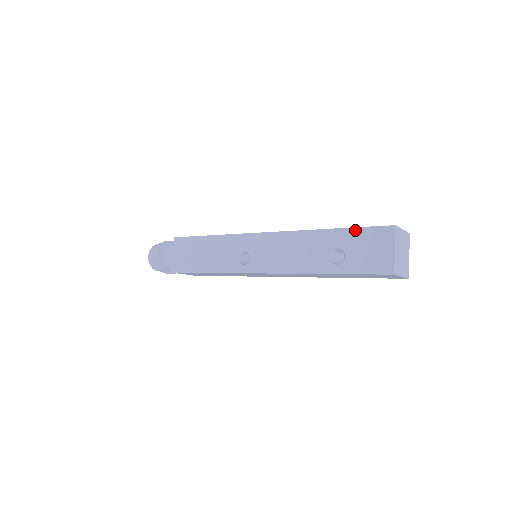
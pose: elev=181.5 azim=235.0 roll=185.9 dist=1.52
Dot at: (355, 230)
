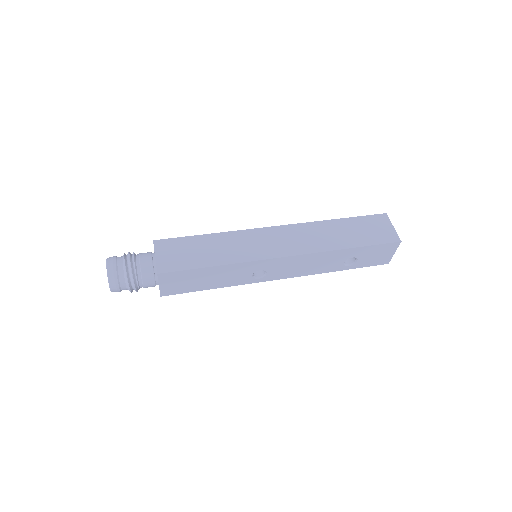
Dot at: (371, 247)
